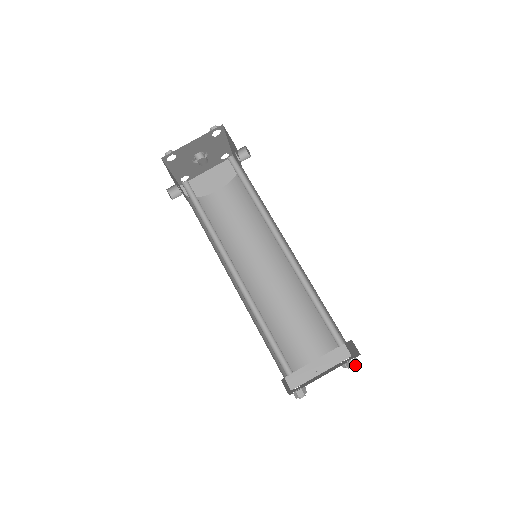
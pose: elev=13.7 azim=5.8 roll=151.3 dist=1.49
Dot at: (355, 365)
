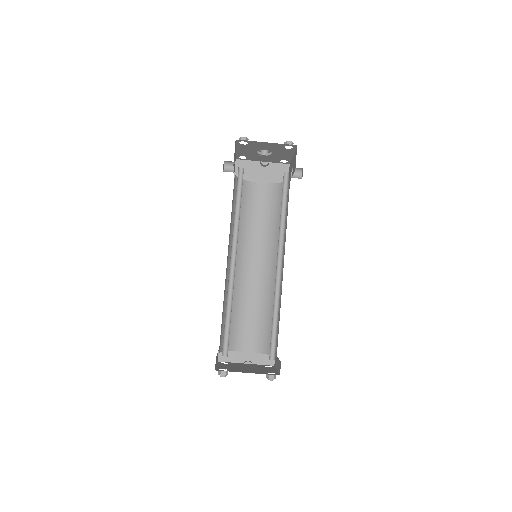
Dot at: (272, 379)
